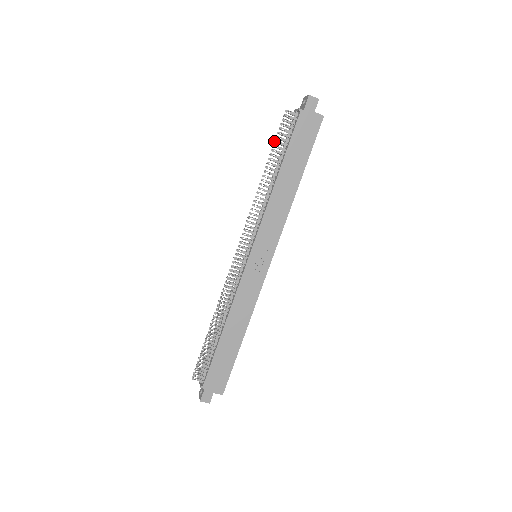
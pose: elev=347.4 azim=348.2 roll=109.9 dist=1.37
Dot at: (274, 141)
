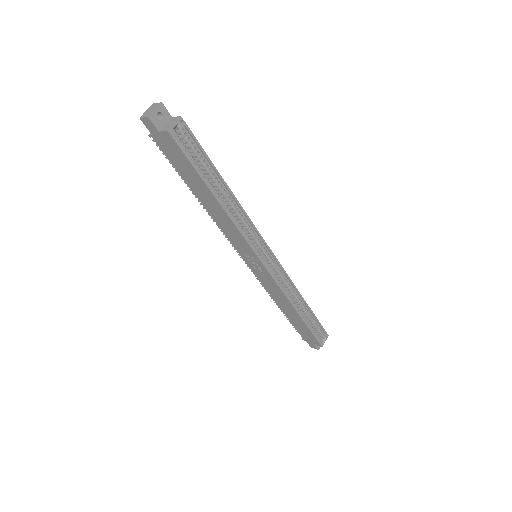
Dot at: occluded
